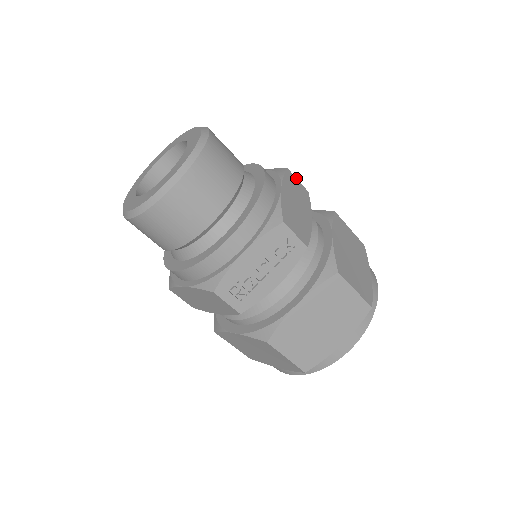
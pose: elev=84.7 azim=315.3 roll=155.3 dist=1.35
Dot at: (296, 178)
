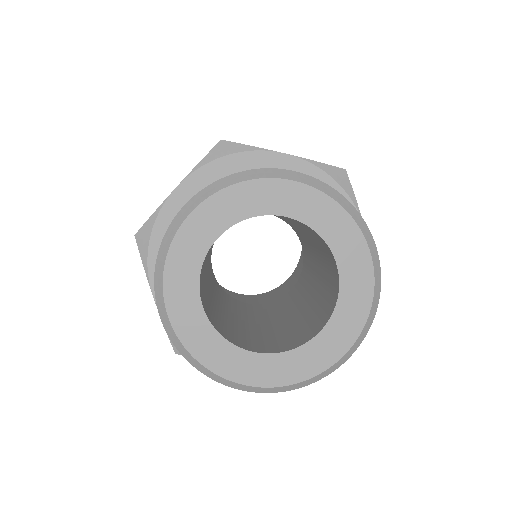
Dot at: occluded
